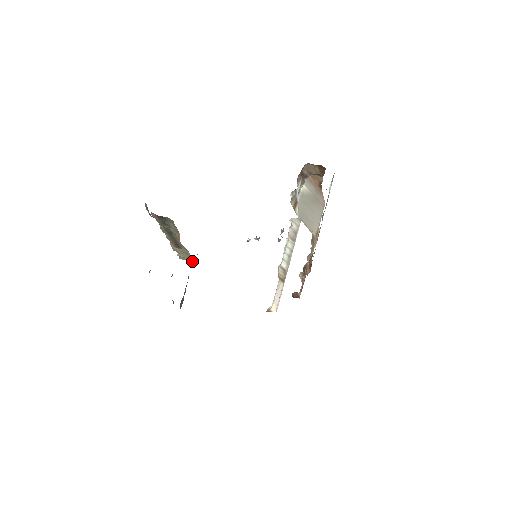
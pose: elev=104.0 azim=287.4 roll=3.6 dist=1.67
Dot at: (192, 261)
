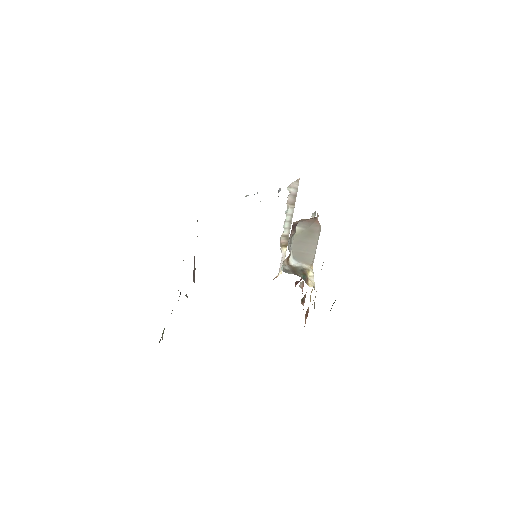
Dot at: occluded
